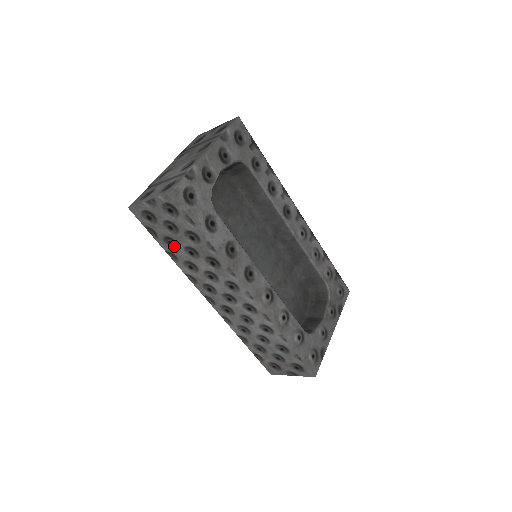
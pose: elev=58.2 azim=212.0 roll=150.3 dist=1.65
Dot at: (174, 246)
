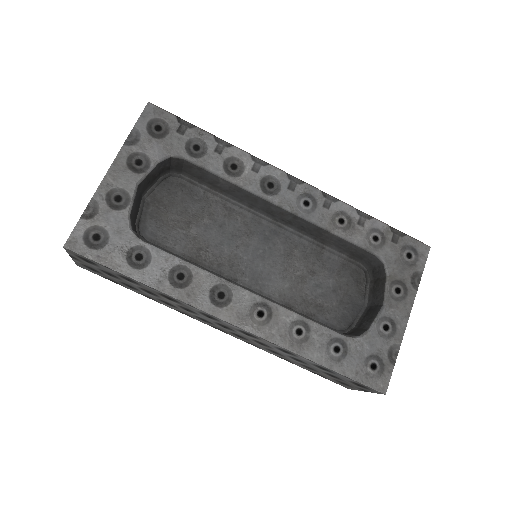
Dot at: (135, 289)
